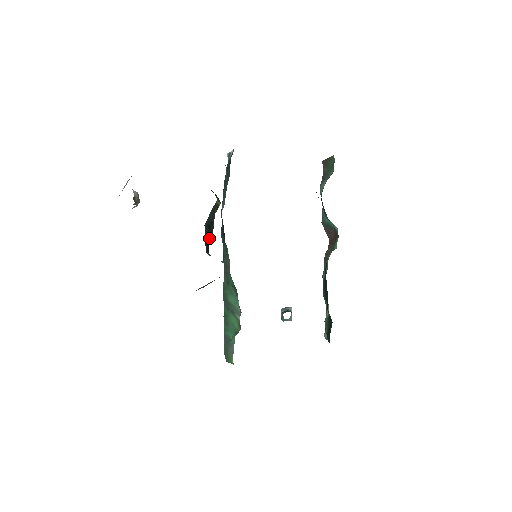
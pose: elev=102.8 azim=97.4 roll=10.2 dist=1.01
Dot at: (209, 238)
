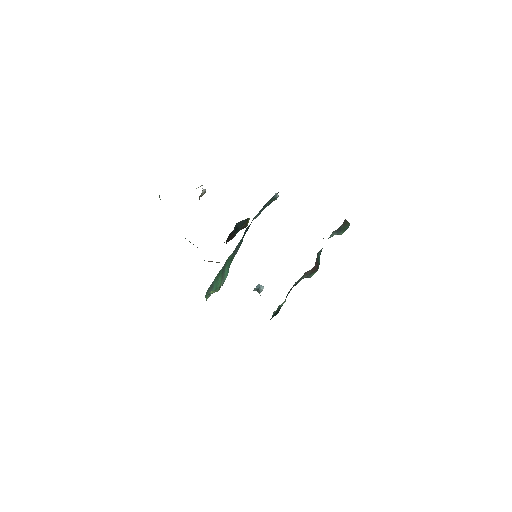
Dot at: (230, 239)
